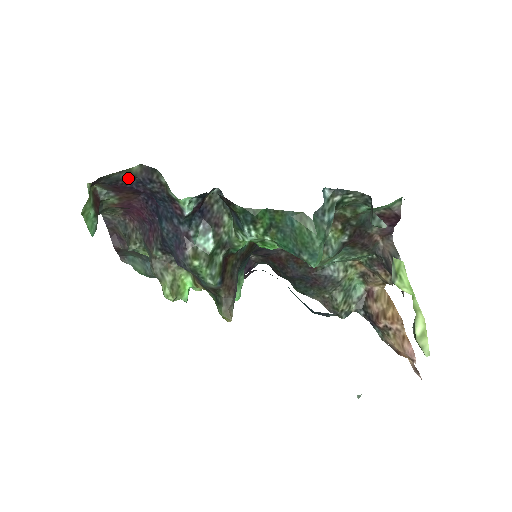
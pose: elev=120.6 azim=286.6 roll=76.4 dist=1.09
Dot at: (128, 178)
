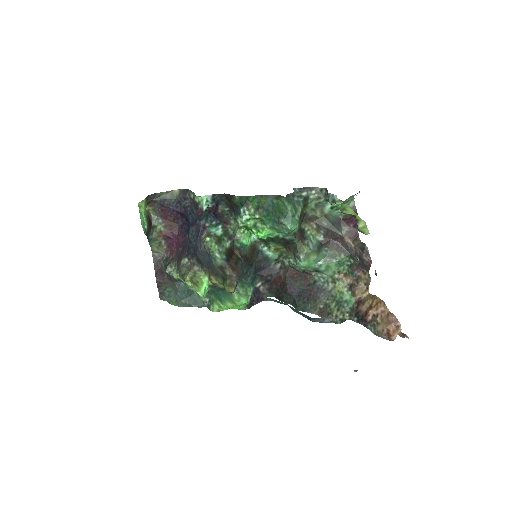
Dot at: (171, 199)
